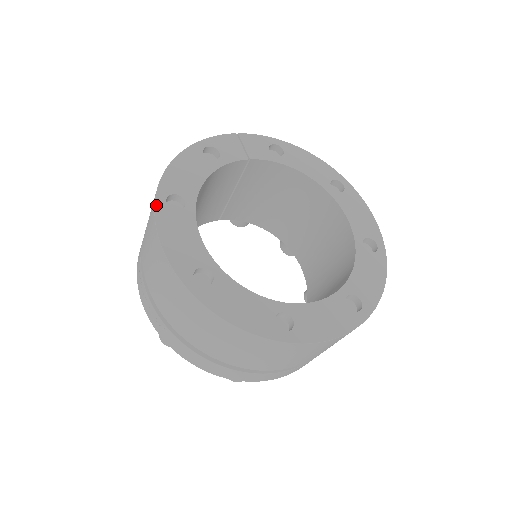
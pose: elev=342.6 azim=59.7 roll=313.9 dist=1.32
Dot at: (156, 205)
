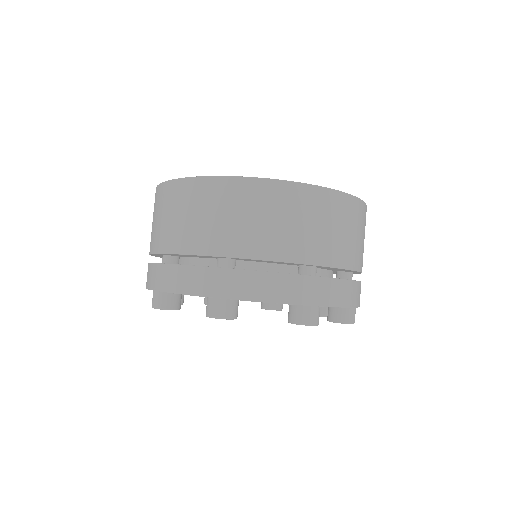
Dot at: occluded
